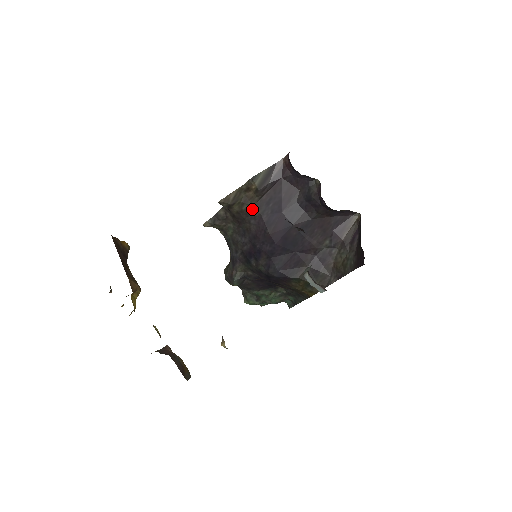
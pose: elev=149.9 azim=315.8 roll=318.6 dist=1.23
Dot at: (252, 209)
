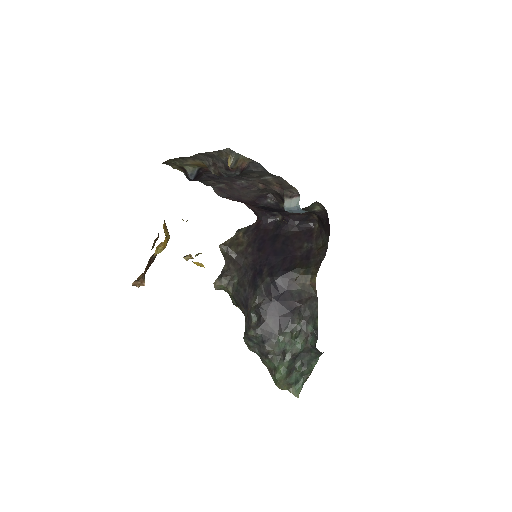
Dot at: (245, 249)
